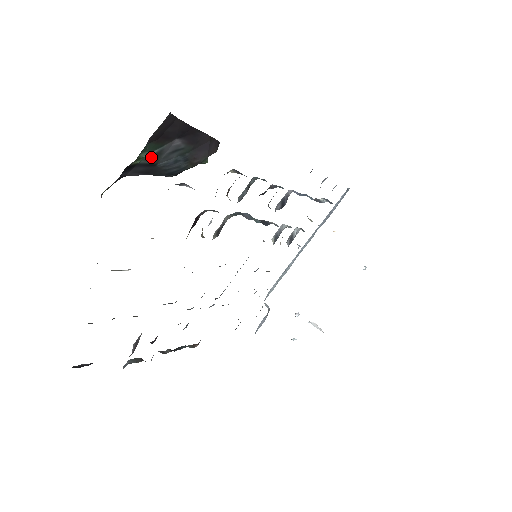
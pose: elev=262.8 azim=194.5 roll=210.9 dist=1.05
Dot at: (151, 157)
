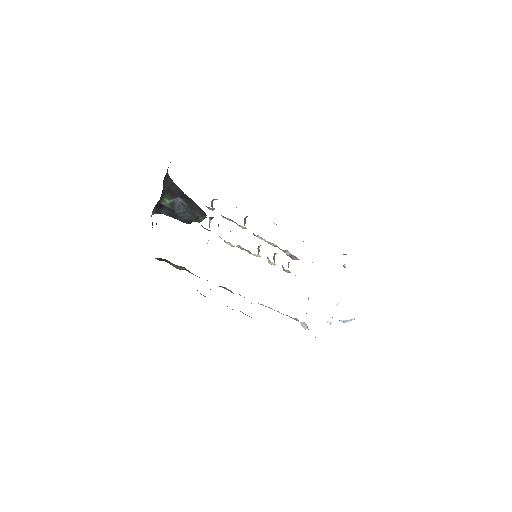
Dot at: (170, 204)
